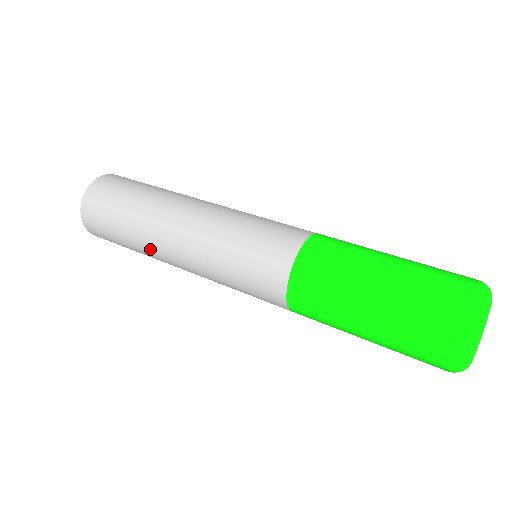
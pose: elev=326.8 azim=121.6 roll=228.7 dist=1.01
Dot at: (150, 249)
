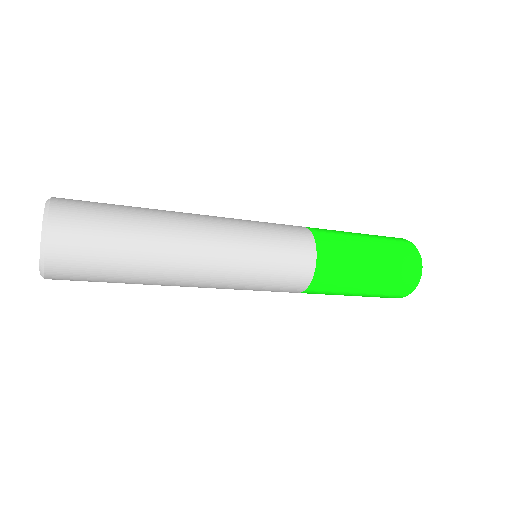
Dot at: (166, 221)
